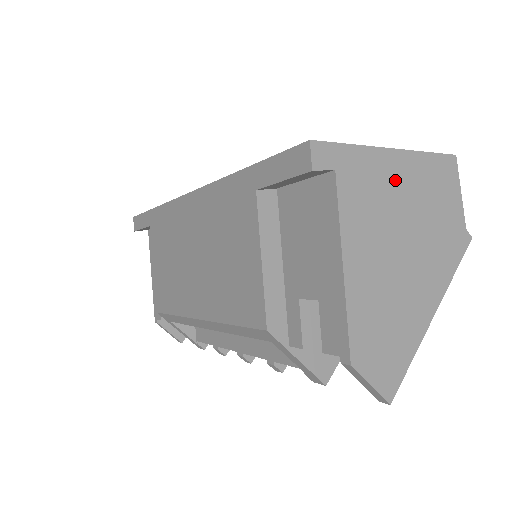
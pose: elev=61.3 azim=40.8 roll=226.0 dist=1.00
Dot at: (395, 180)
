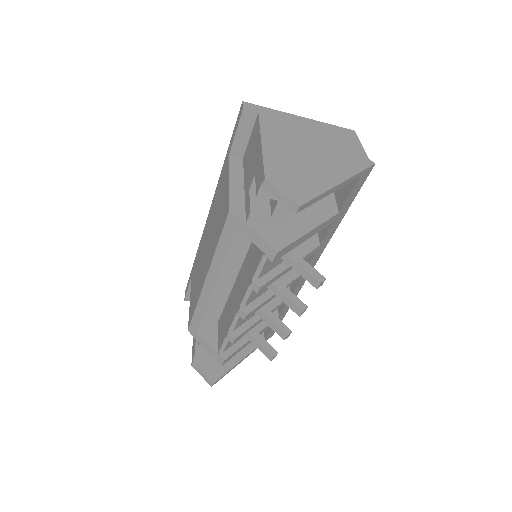
Dot at: (303, 126)
